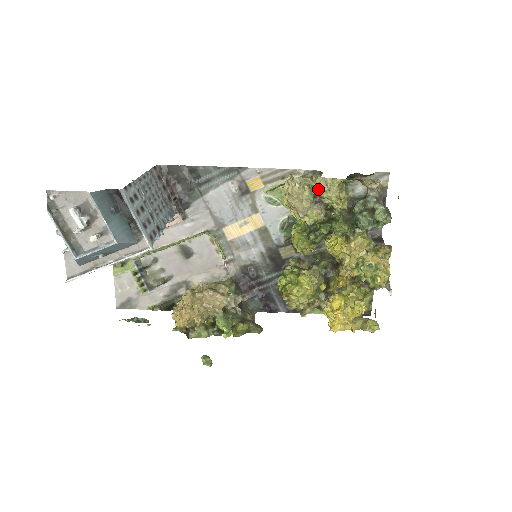
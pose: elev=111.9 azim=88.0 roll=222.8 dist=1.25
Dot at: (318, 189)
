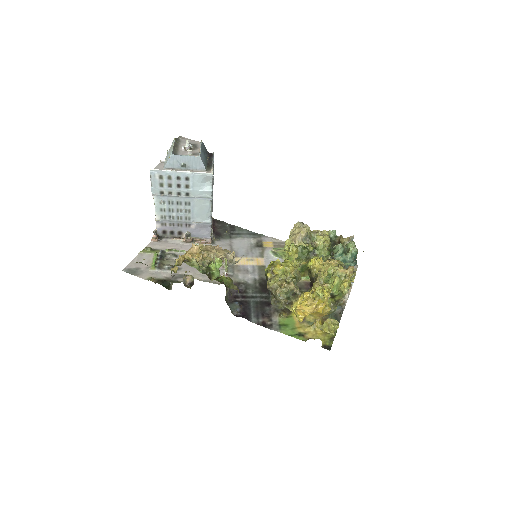
Dot at: (312, 232)
